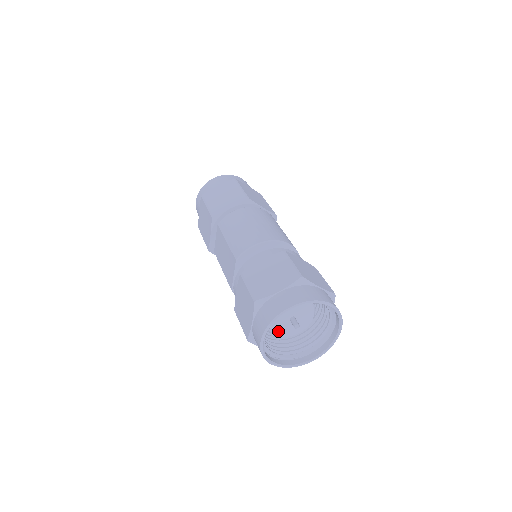
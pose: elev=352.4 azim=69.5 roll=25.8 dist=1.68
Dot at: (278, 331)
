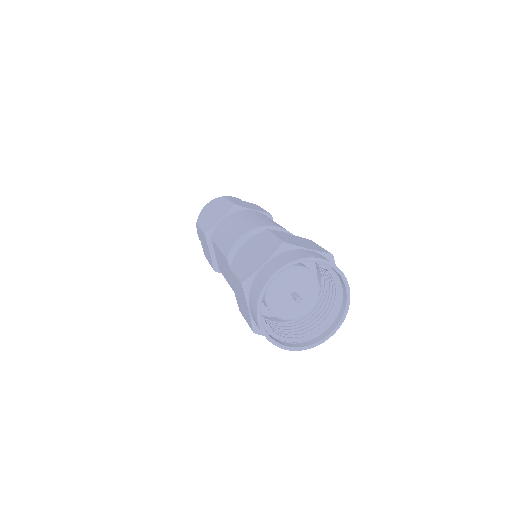
Dot at: (284, 313)
